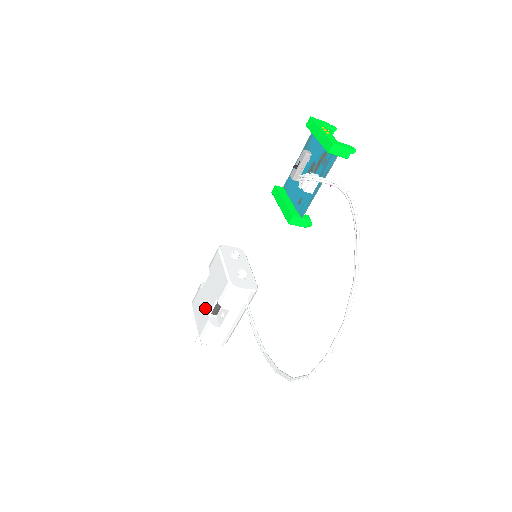
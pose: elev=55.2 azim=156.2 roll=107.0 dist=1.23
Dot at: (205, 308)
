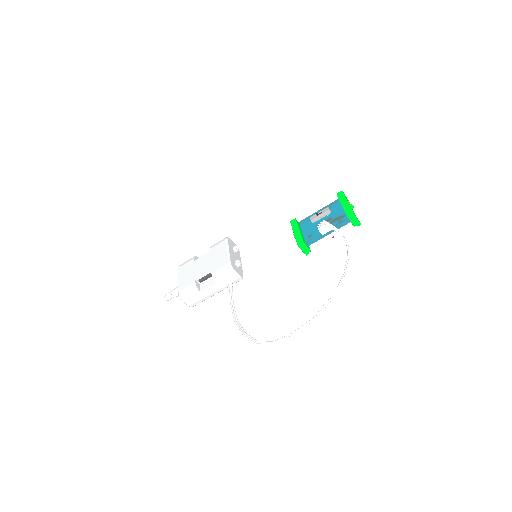
Dot at: (195, 274)
